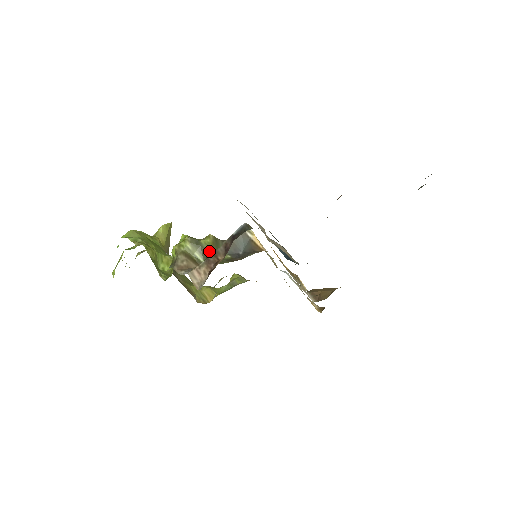
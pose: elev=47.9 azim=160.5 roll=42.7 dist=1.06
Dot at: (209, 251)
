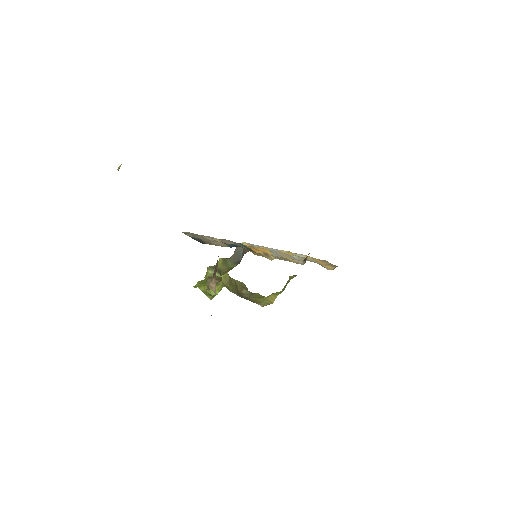
Dot at: (221, 268)
